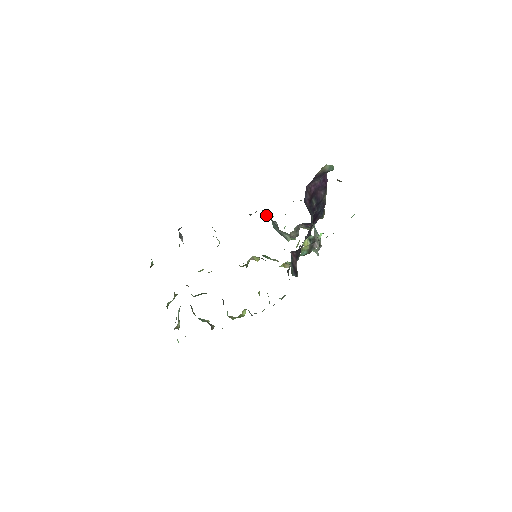
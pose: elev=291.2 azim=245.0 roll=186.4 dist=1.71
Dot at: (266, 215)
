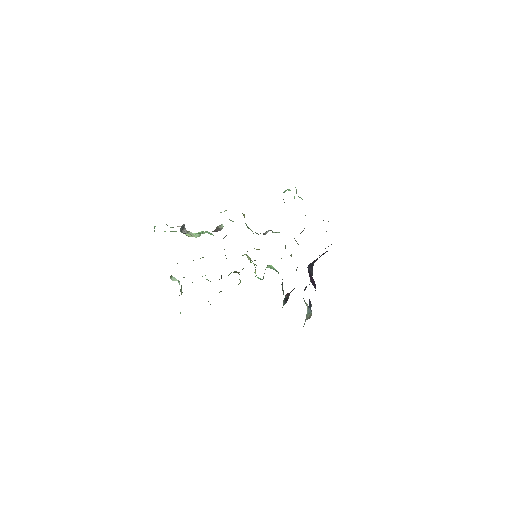
Dot at: occluded
